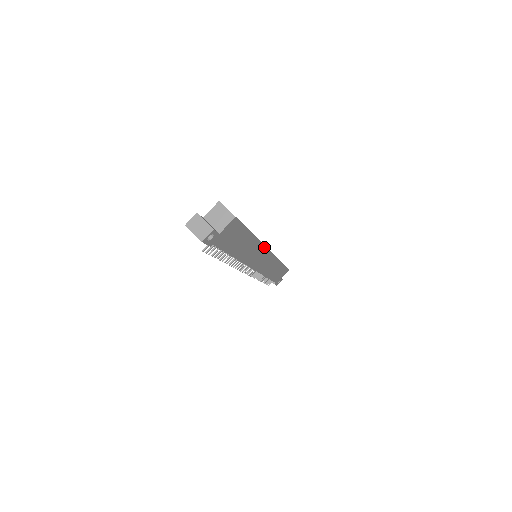
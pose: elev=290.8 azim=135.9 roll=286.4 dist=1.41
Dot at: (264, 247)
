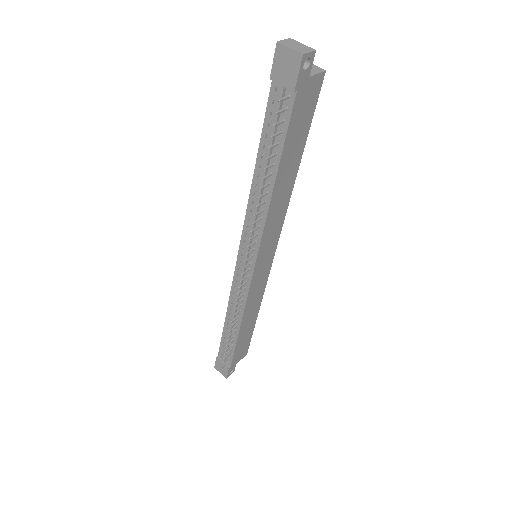
Dot at: (281, 226)
